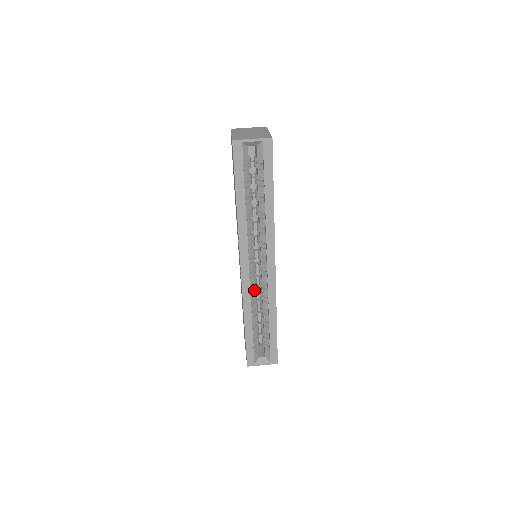
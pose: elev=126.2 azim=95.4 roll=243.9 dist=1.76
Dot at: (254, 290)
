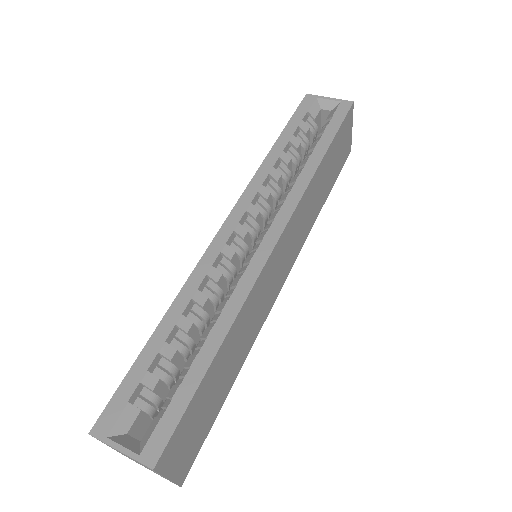
Dot at: (220, 273)
